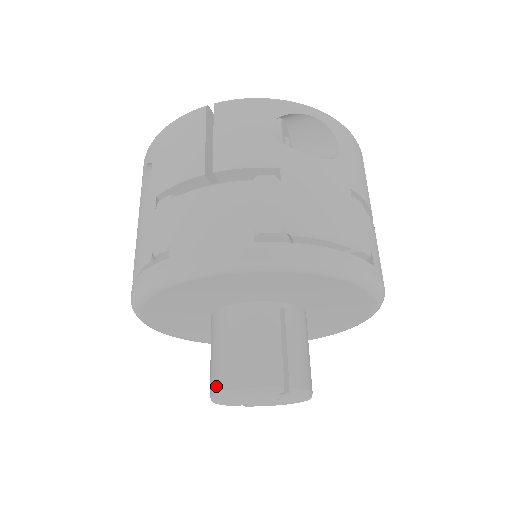
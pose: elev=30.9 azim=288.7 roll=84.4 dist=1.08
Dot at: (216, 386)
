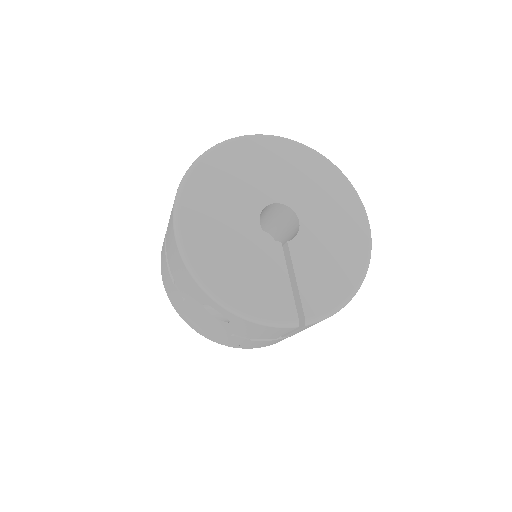
Dot at: occluded
